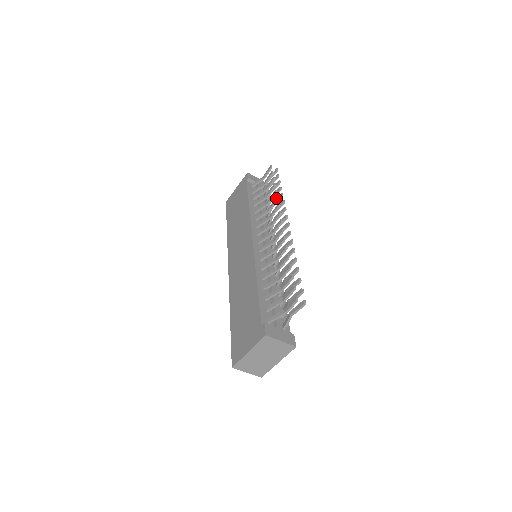
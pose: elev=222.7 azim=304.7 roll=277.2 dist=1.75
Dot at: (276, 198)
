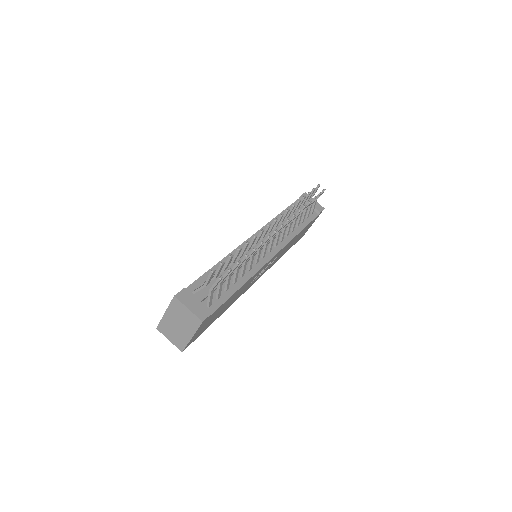
Dot at: (292, 205)
